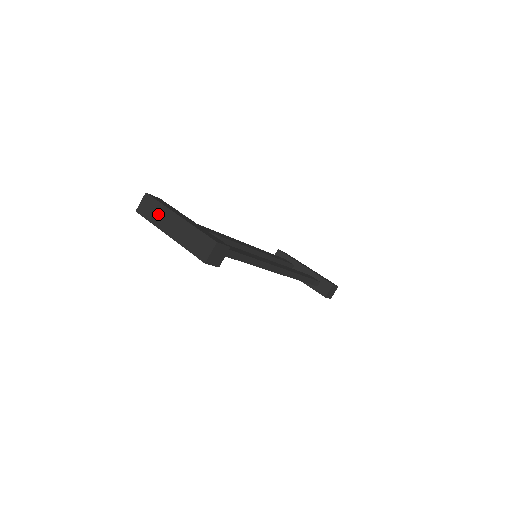
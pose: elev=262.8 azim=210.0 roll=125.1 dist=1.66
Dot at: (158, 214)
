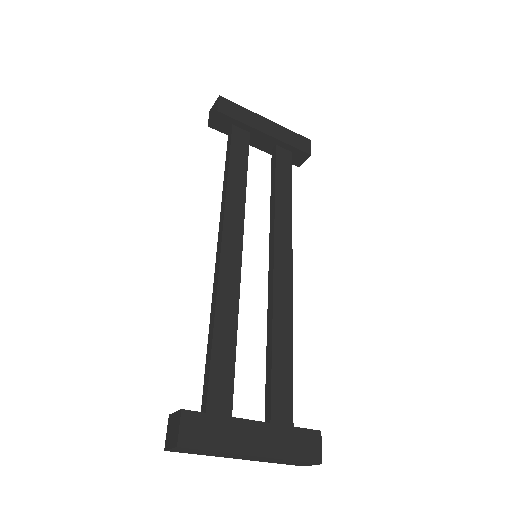
Dot at: (214, 454)
